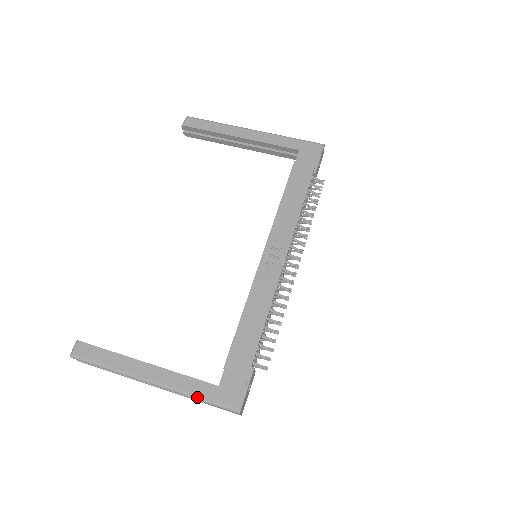
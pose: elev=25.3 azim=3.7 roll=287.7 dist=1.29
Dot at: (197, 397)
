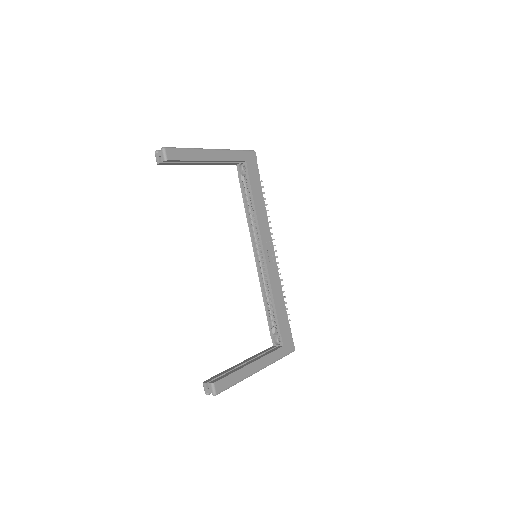
Dot at: (279, 359)
